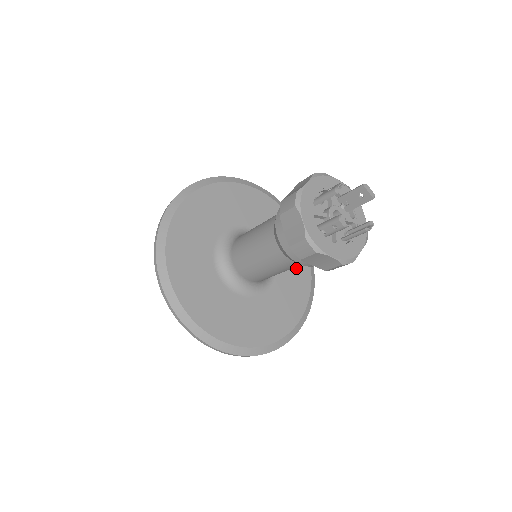
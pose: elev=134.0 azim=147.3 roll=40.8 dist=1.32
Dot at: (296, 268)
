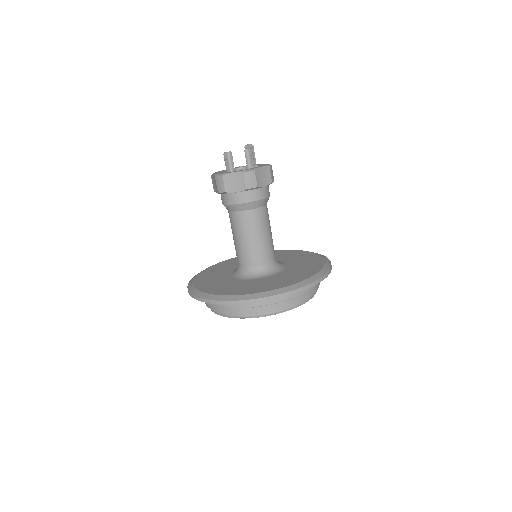
Dot at: (308, 262)
